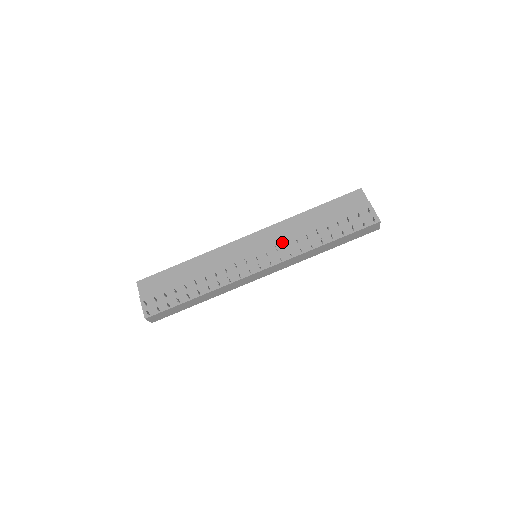
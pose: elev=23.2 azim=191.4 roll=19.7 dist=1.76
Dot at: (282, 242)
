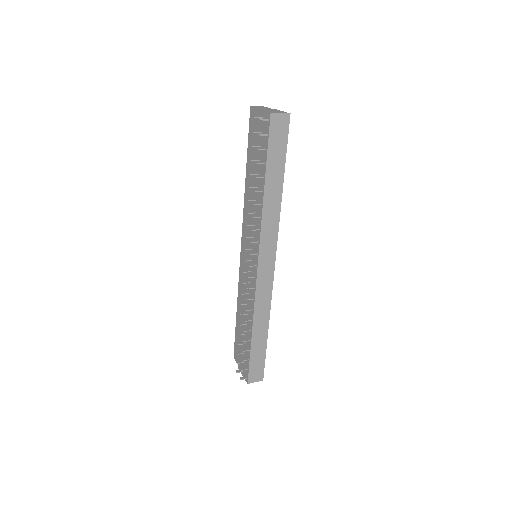
Dot at: (251, 226)
